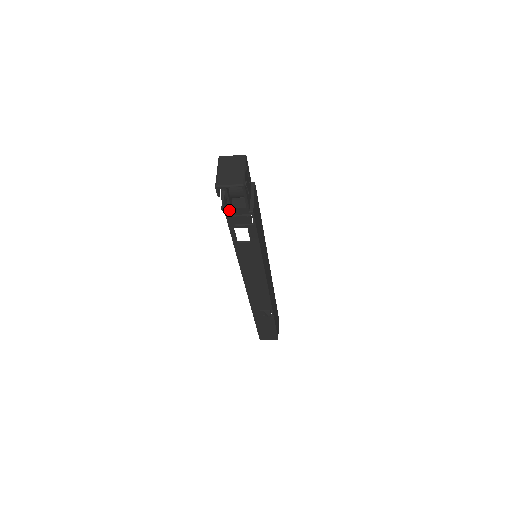
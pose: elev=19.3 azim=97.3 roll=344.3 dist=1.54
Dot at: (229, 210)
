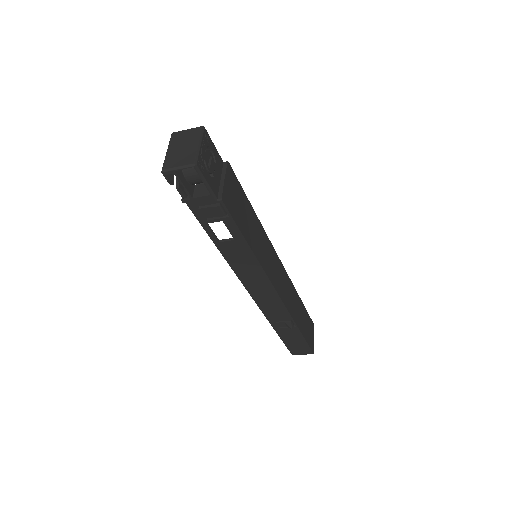
Dot at: (191, 201)
